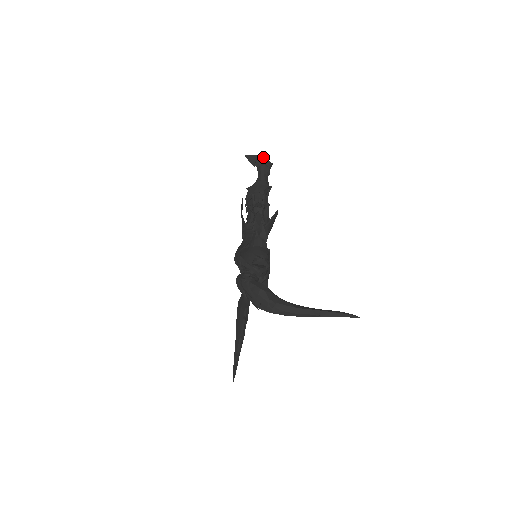
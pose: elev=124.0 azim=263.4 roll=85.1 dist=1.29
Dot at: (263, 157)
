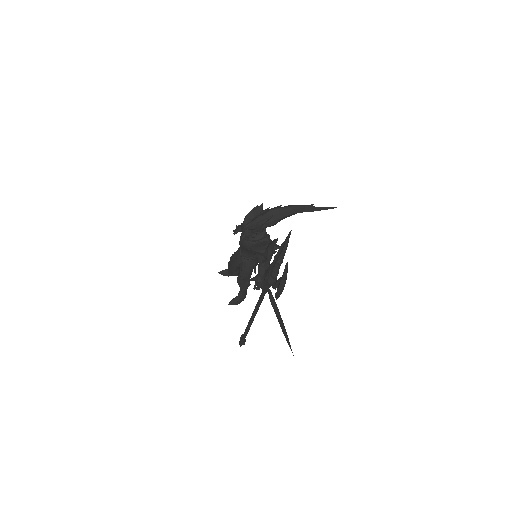
Dot at: occluded
